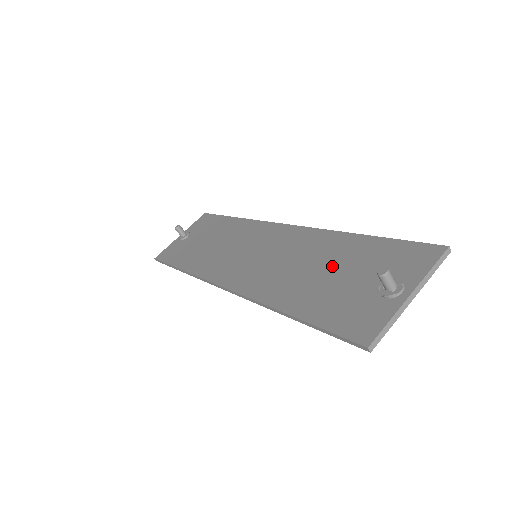
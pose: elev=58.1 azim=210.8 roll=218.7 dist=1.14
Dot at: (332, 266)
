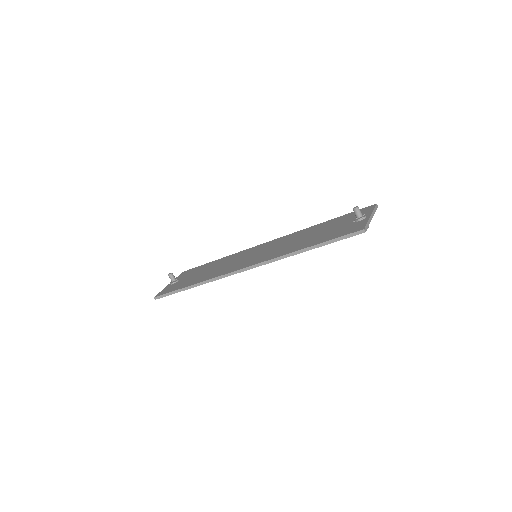
Dot at: (318, 232)
